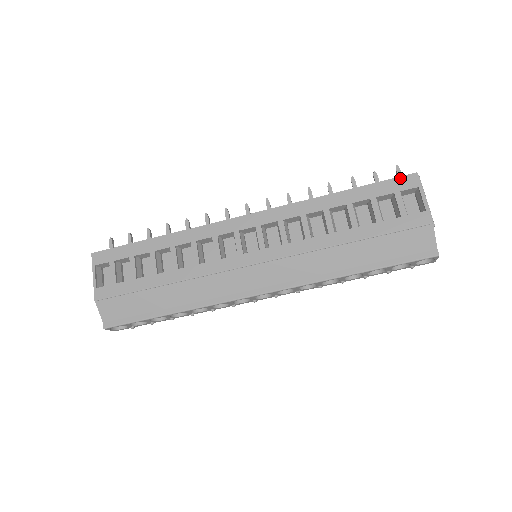
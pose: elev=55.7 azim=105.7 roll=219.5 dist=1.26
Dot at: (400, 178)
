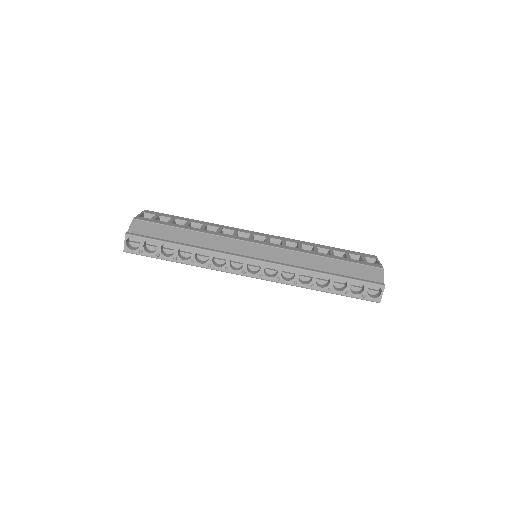
Dot at: (365, 254)
